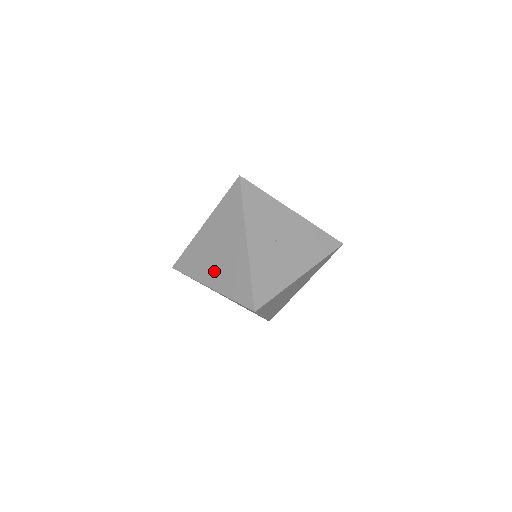
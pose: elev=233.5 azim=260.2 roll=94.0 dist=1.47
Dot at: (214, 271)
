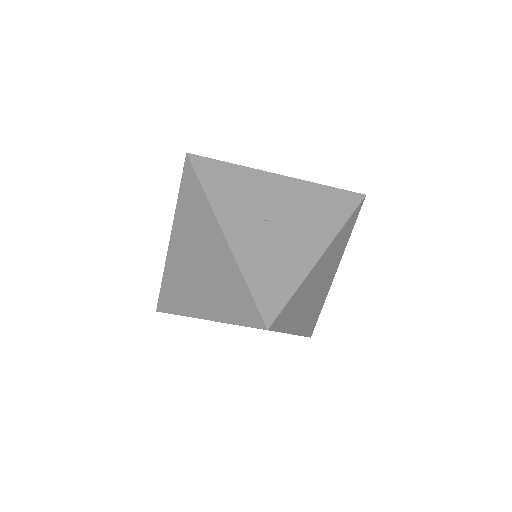
Dot at: (201, 294)
